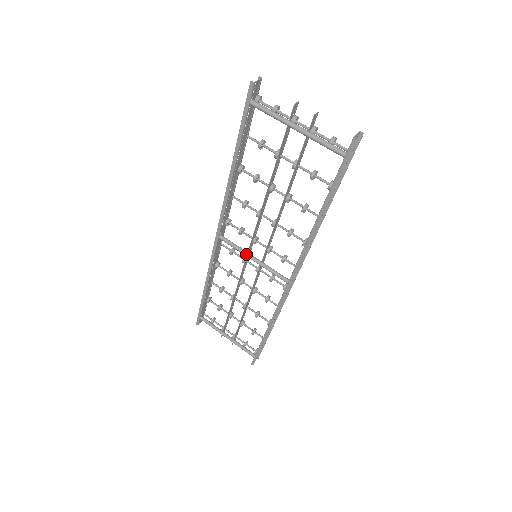
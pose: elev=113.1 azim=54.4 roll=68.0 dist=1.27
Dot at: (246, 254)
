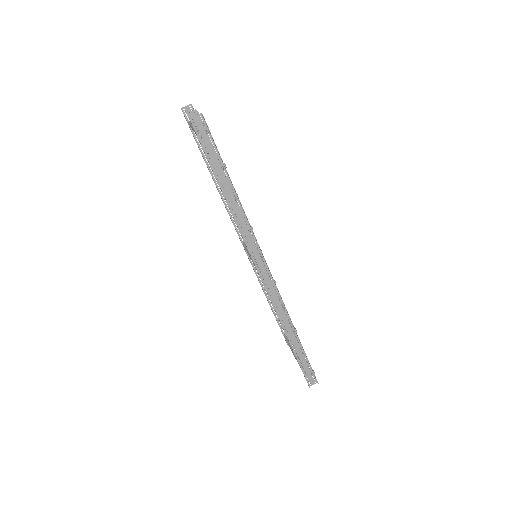
Dot at: (249, 254)
